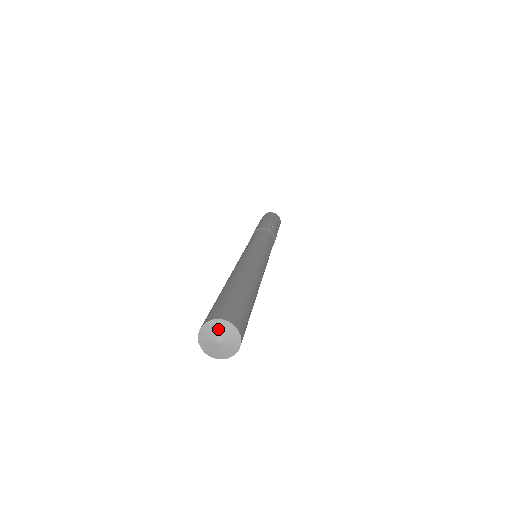
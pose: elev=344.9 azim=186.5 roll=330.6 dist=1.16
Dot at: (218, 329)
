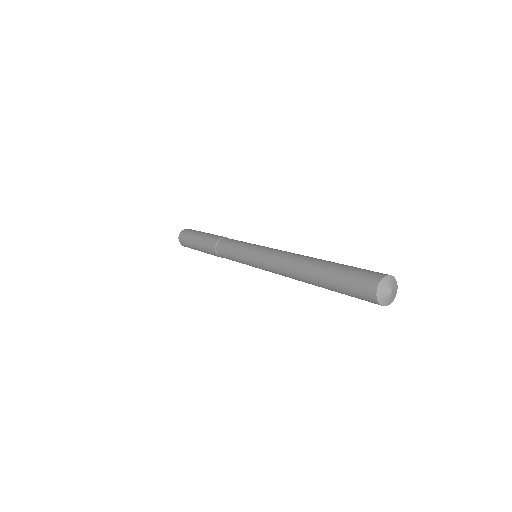
Dot at: (395, 285)
